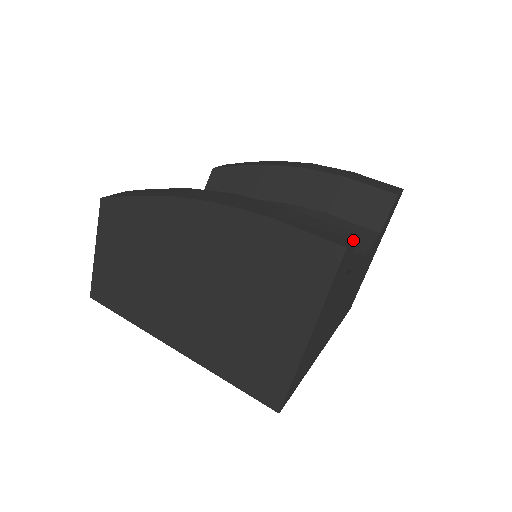
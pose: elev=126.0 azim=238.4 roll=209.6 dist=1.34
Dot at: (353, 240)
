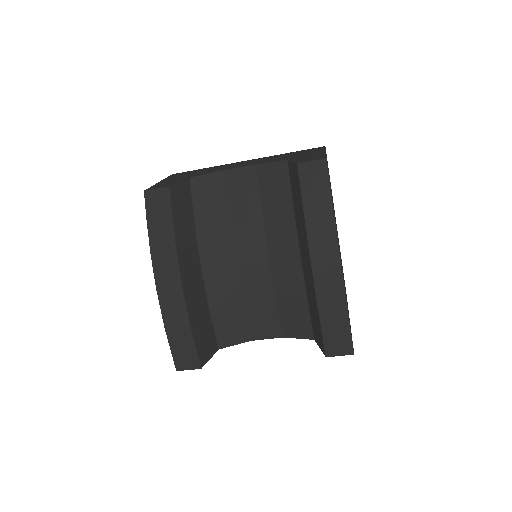
Dot at: (189, 369)
